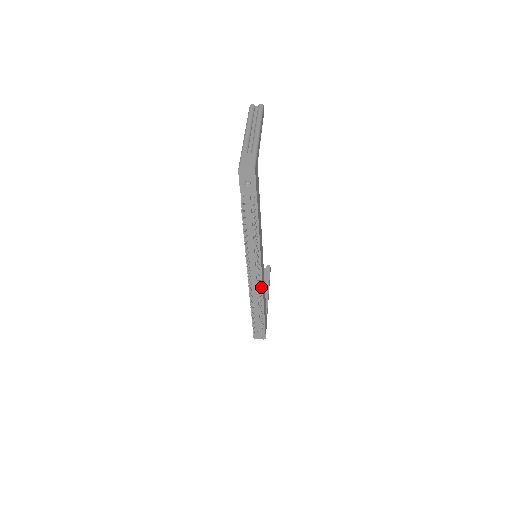
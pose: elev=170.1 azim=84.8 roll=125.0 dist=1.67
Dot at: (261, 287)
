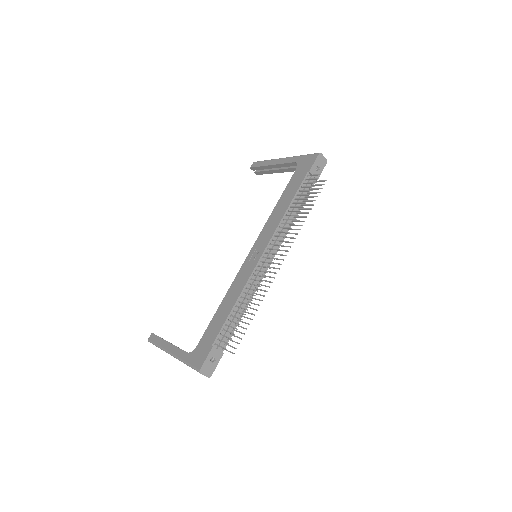
Dot at: (257, 286)
